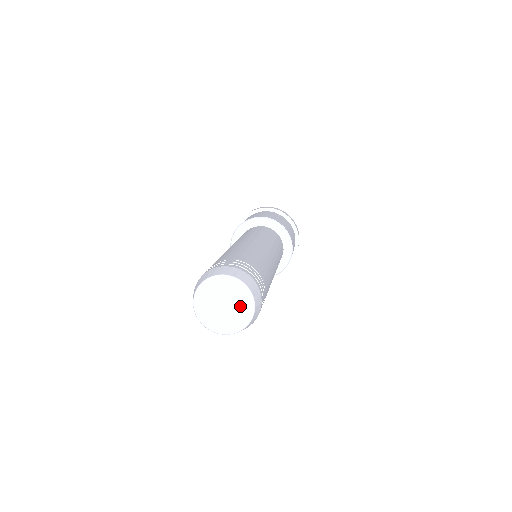
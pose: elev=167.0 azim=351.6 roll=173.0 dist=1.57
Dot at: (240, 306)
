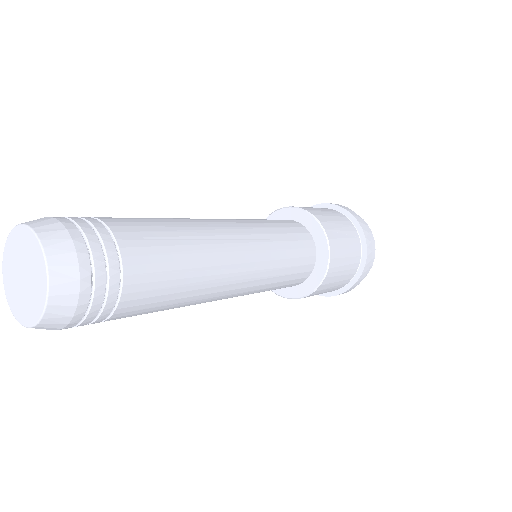
Dot at: (35, 285)
